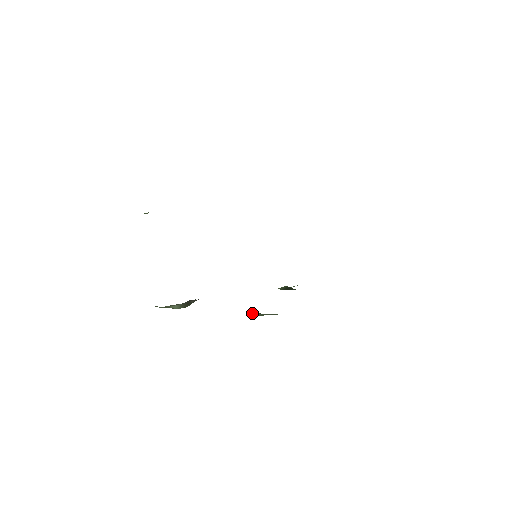
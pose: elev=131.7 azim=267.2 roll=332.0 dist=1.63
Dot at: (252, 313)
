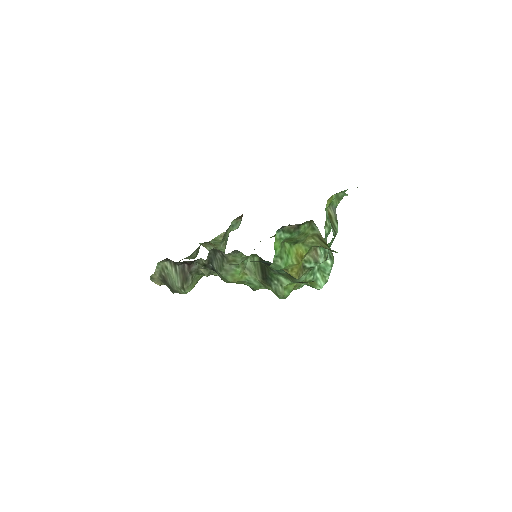
Dot at: (214, 264)
